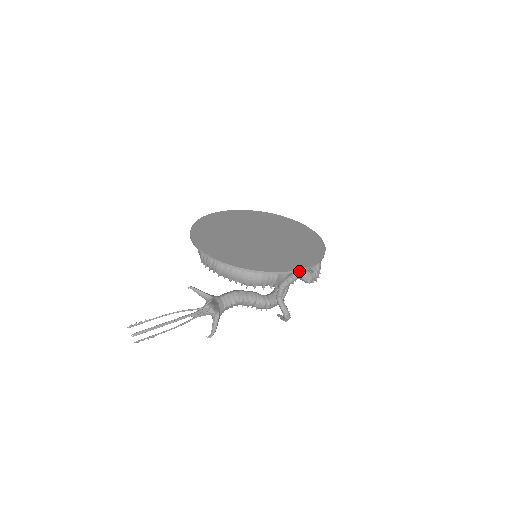
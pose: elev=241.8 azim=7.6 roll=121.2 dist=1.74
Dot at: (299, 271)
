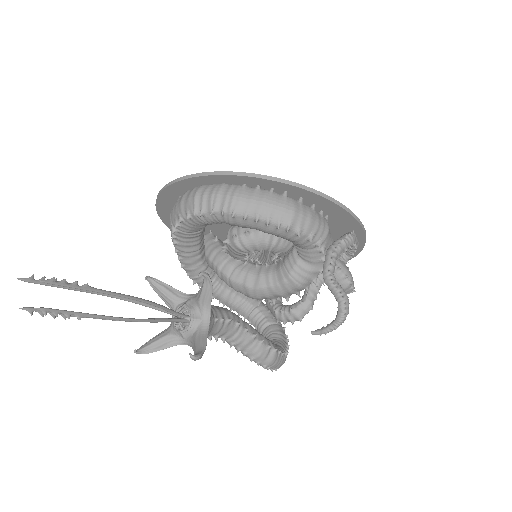
Dot at: (359, 222)
